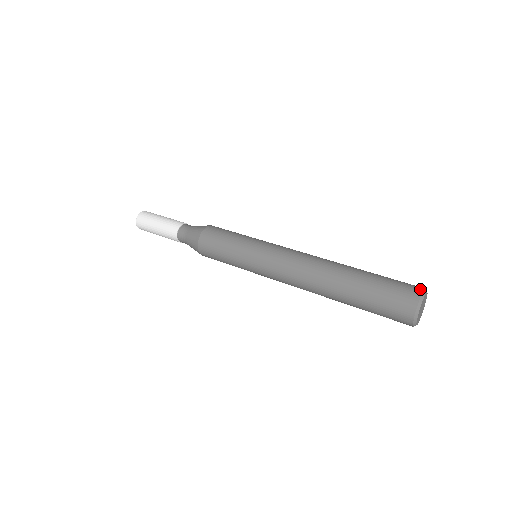
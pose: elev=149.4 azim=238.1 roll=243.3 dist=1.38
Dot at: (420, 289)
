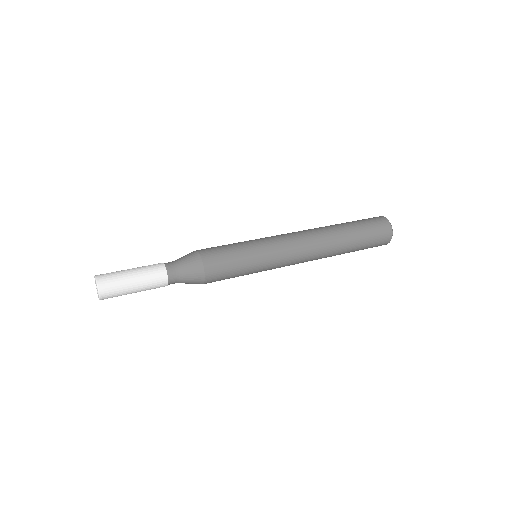
Dot at: (381, 217)
